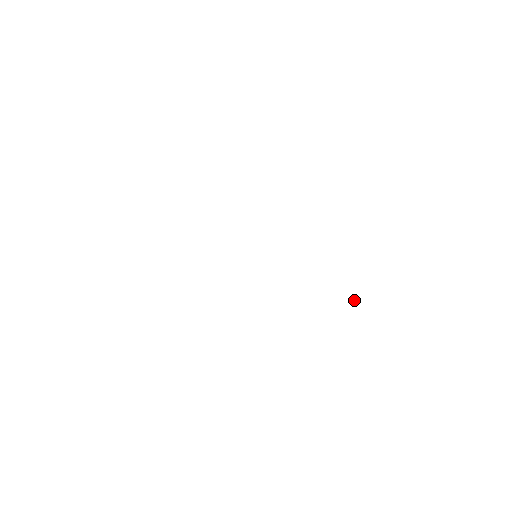
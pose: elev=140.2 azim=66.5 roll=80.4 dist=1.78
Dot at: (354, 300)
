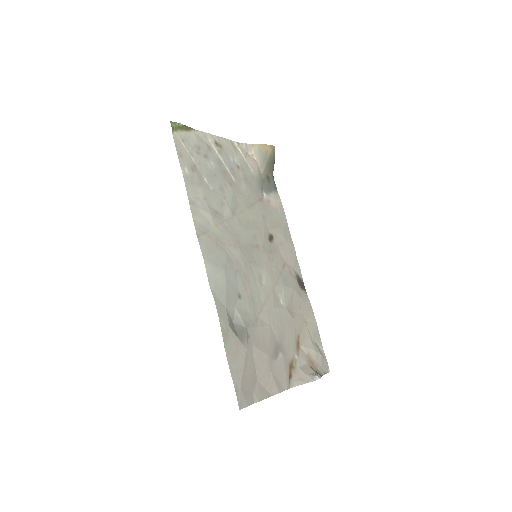
Dot at: (309, 374)
